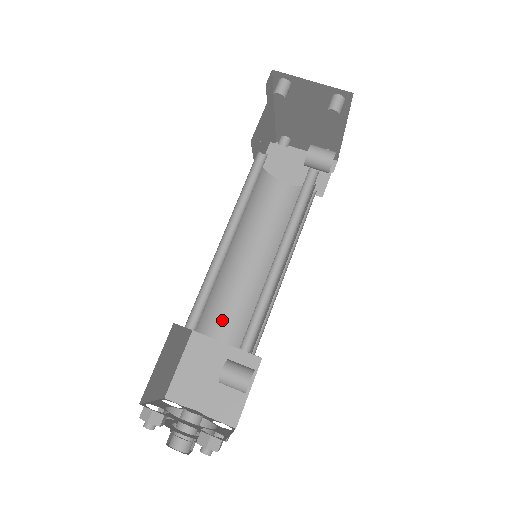
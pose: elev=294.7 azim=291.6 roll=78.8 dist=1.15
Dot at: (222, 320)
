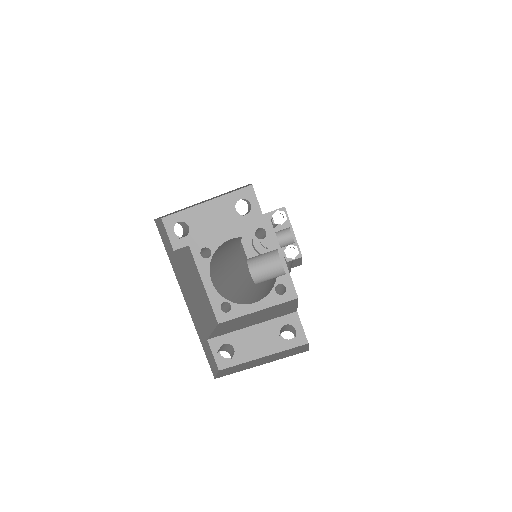
Dot at: occluded
